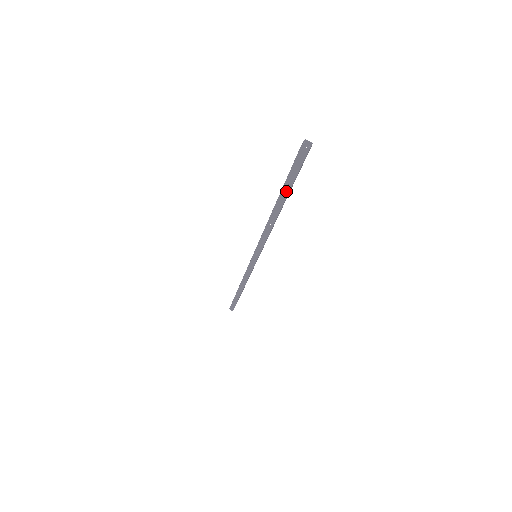
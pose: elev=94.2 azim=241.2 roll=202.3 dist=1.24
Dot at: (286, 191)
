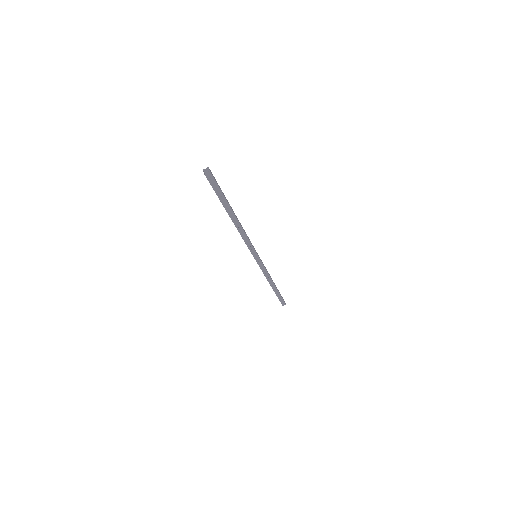
Dot at: (222, 203)
